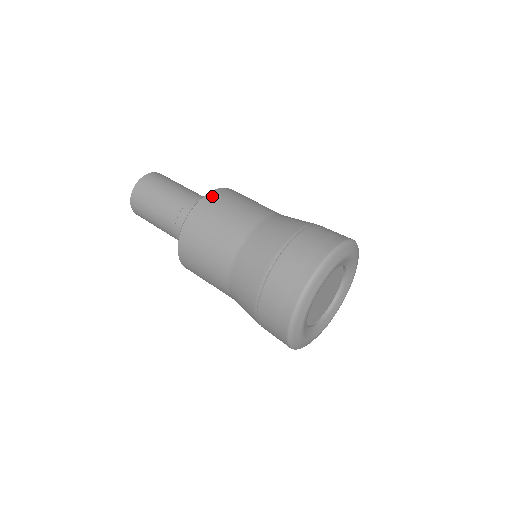
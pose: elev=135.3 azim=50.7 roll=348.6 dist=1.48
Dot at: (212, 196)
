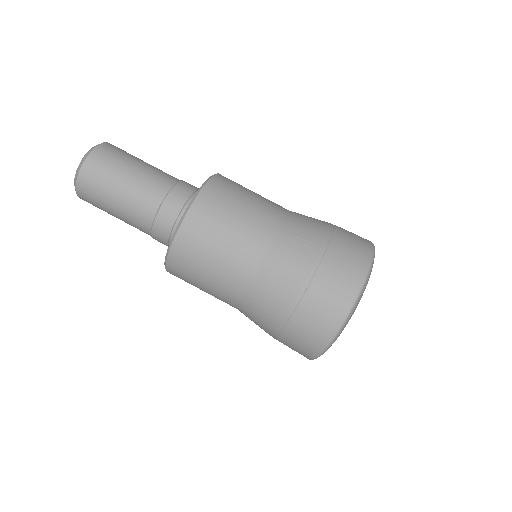
Dot at: (196, 213)
